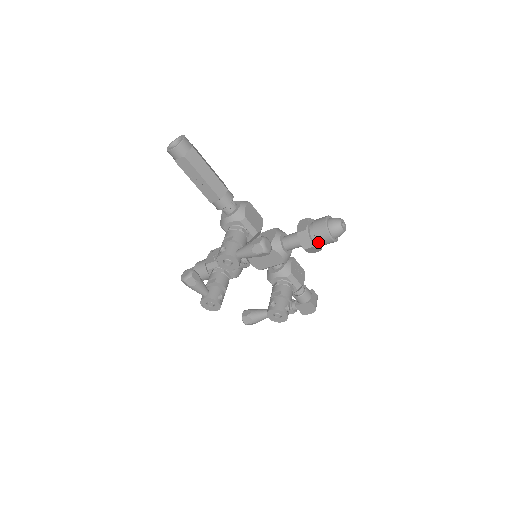
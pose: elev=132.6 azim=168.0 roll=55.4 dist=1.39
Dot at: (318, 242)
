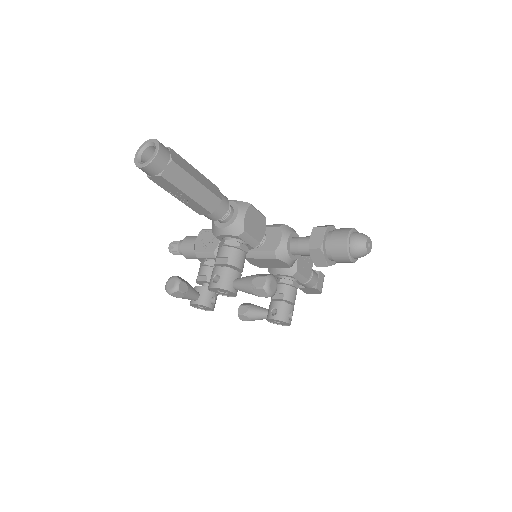
Dot at: occluded
